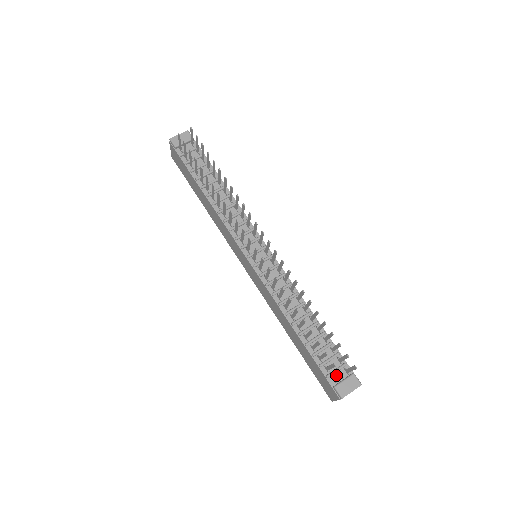
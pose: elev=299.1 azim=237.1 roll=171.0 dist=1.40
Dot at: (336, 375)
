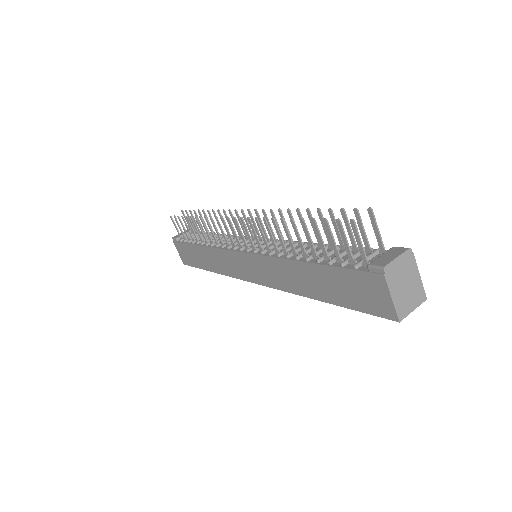
Dot at: occluded
